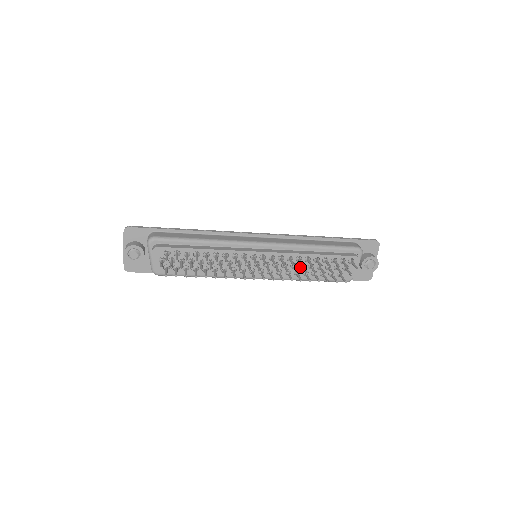
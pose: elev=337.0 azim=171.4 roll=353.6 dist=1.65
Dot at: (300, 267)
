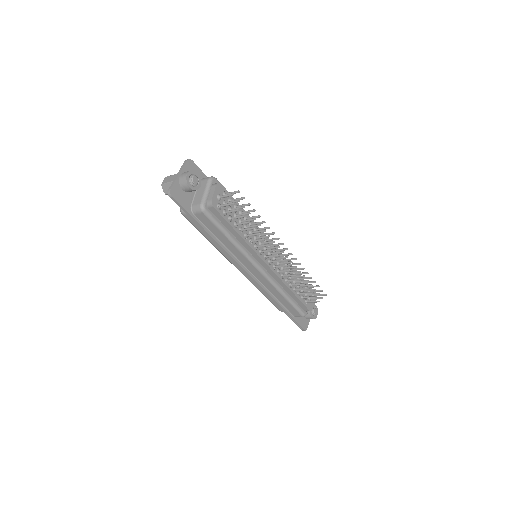
Dot at: (290, 277)
